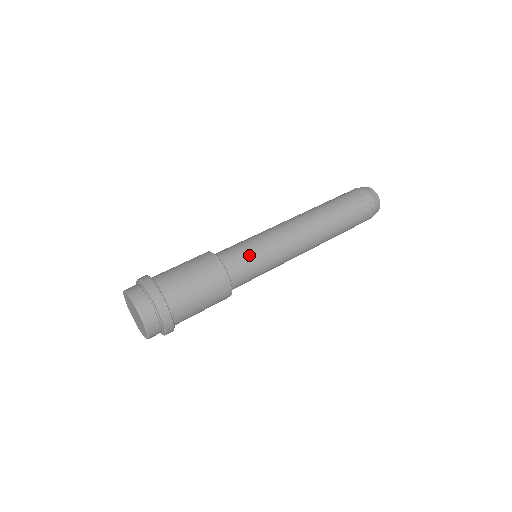
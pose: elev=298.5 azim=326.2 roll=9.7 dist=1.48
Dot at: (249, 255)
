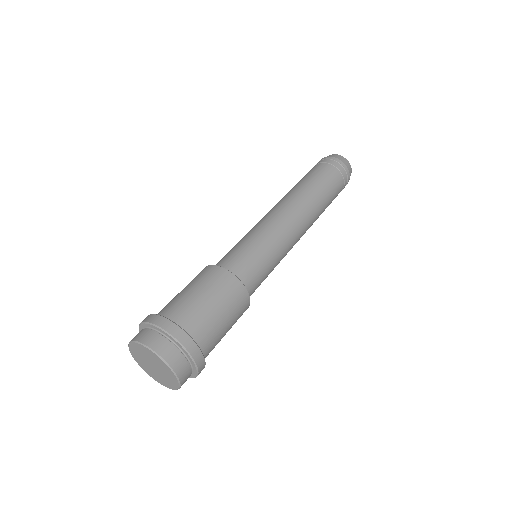
Dot at: (255, 256)
